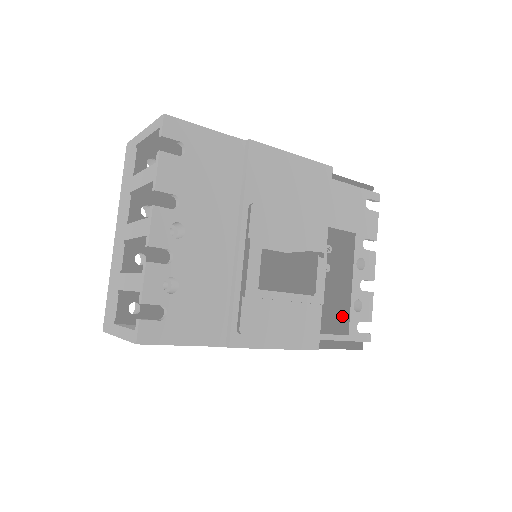
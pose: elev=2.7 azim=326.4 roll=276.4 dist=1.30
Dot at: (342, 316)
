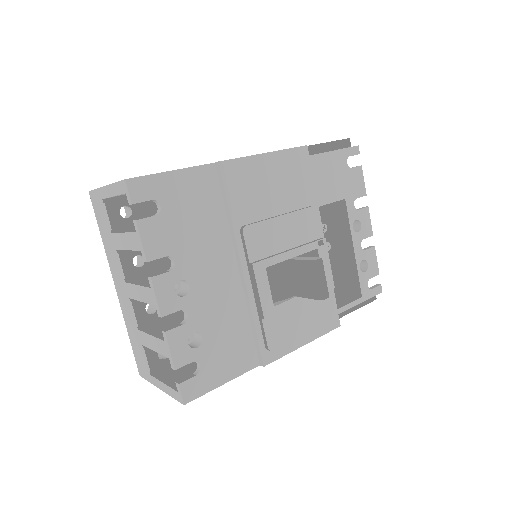
Dot at: (352, 283)
